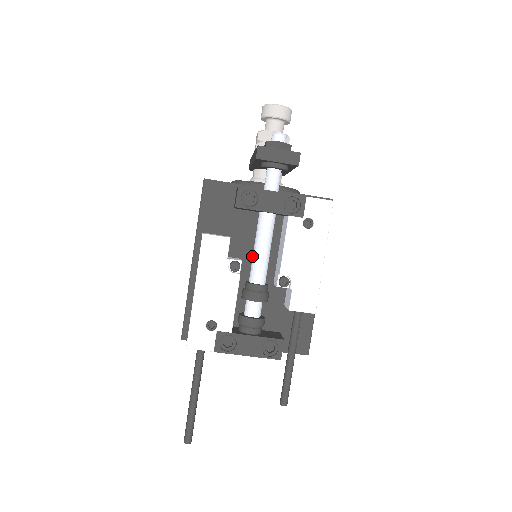
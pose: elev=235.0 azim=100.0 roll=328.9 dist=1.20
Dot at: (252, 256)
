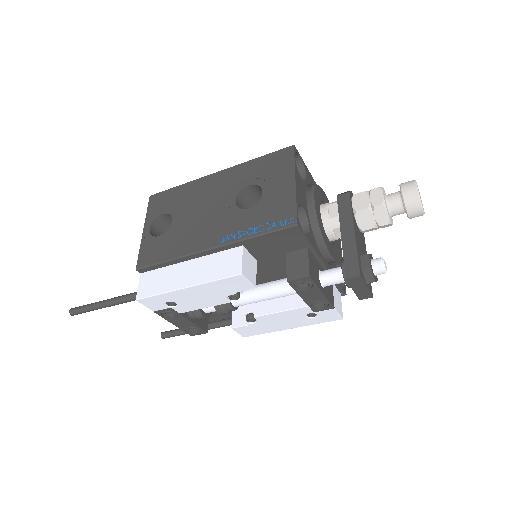
Dot at: occluded
